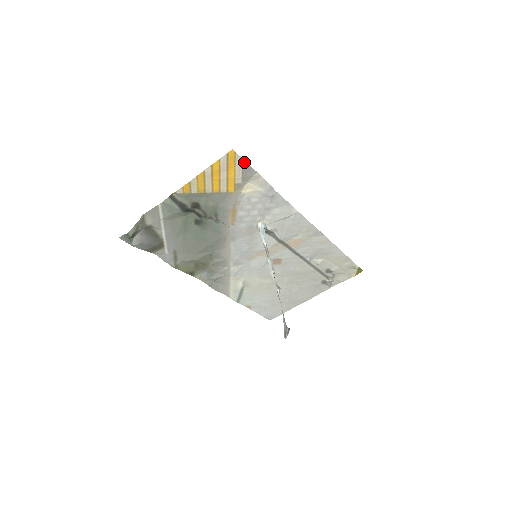
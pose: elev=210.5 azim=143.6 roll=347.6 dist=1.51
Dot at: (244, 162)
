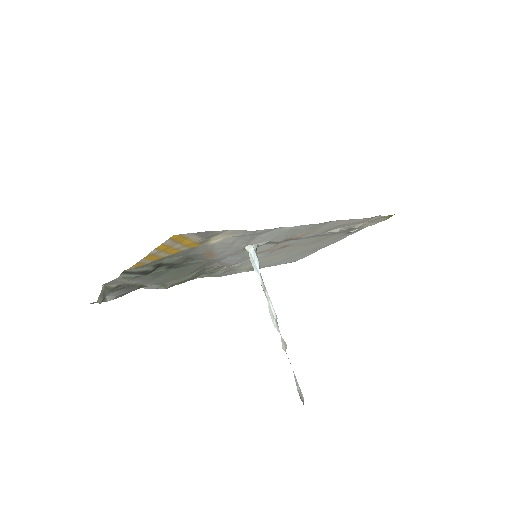
Dot at: (197, 233)
